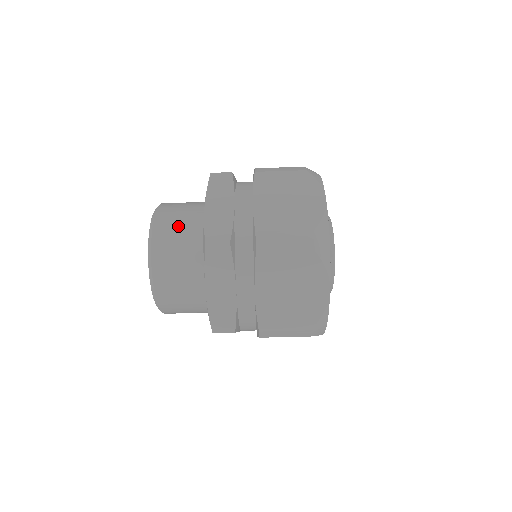
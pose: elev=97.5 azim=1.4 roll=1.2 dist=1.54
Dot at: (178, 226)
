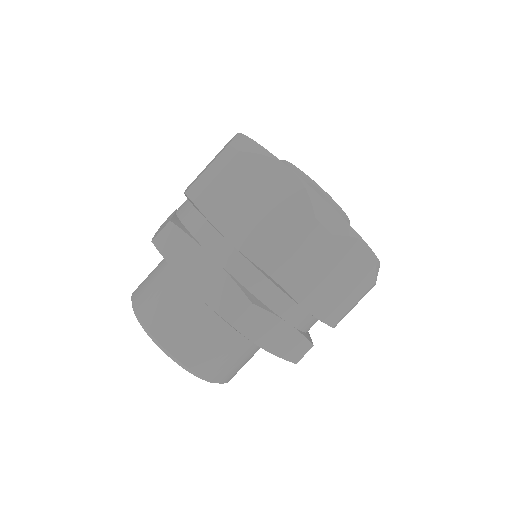
Dot at: (179, 319)
